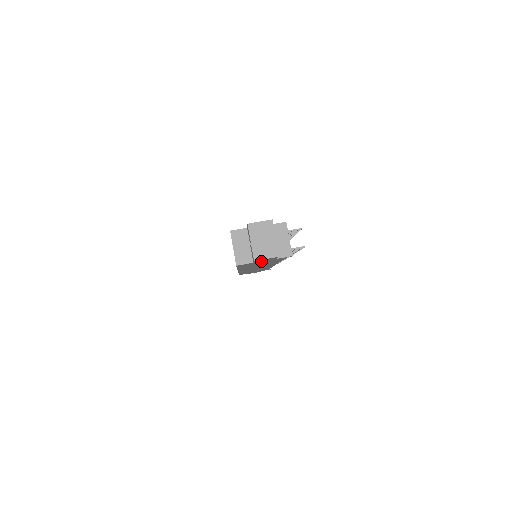
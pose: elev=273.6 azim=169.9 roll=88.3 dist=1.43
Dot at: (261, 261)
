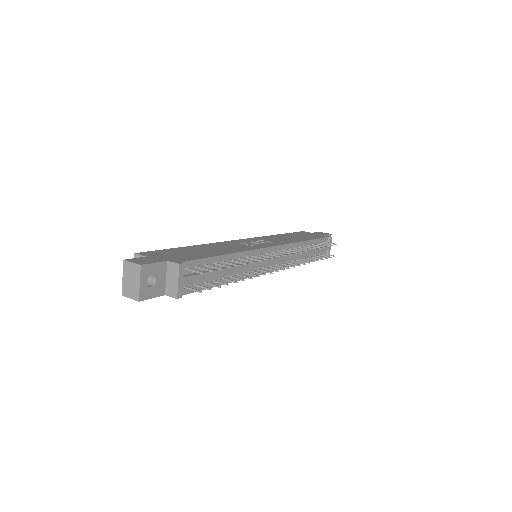
Dot at: occluded
